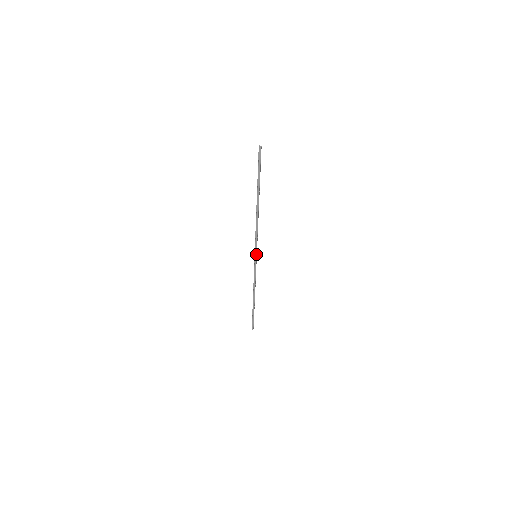
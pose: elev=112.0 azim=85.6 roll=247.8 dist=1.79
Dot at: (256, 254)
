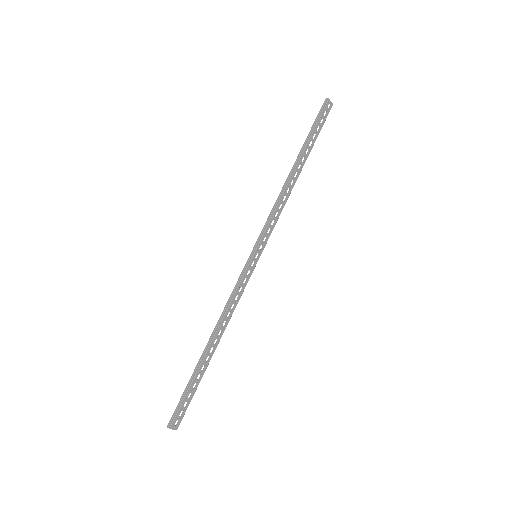
Dot at: (257, 246)
